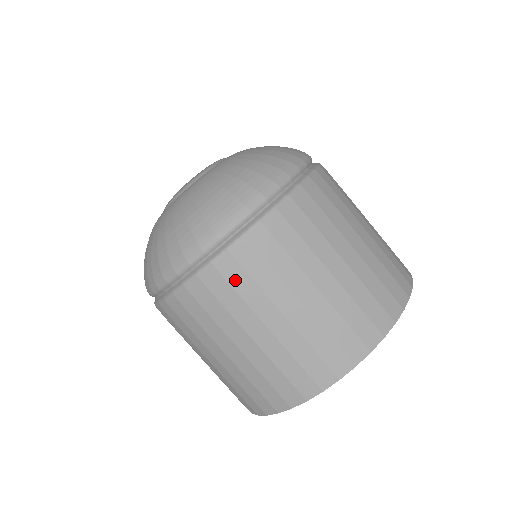
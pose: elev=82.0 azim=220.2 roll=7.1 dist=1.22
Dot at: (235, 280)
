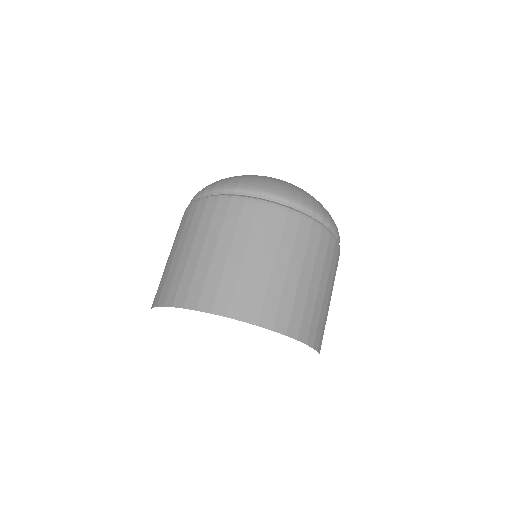
Dot at: (322, 245)
